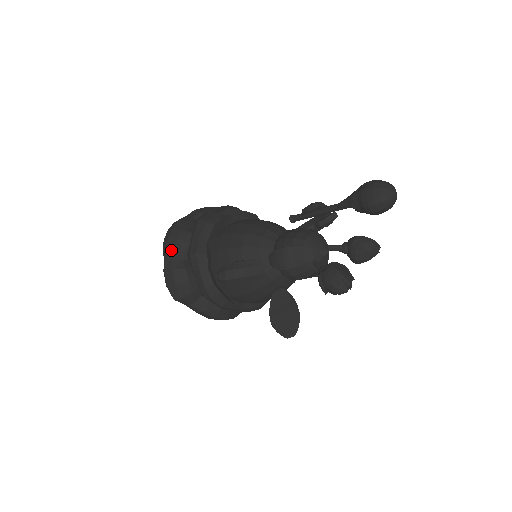
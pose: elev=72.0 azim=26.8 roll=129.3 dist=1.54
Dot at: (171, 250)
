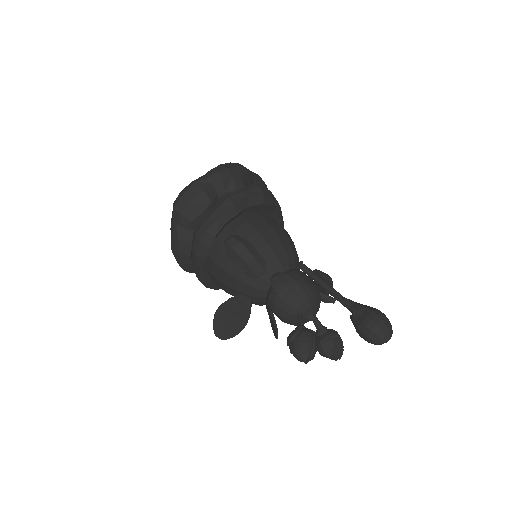
Dot at: (219, 178)
